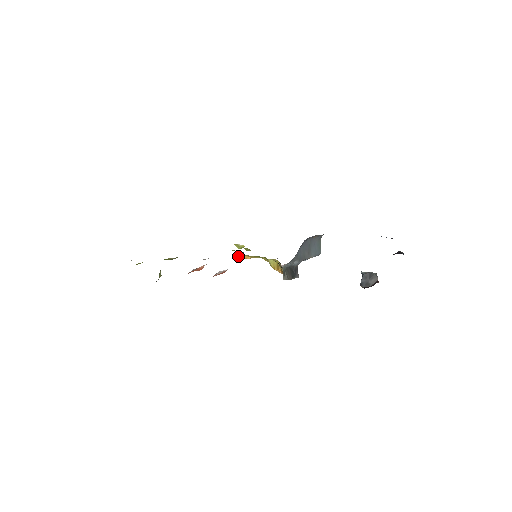
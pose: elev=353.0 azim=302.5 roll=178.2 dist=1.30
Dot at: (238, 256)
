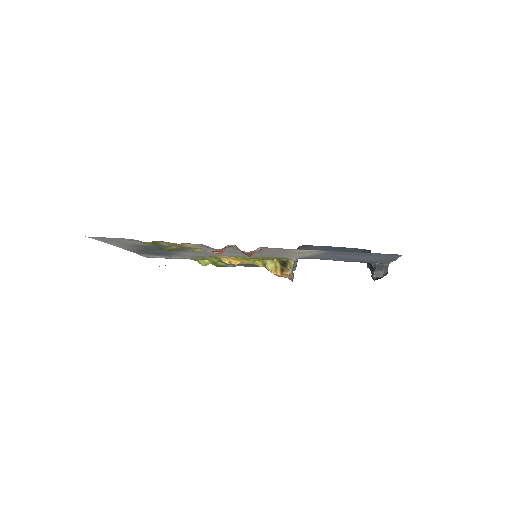
Dot at: (224, 262)
